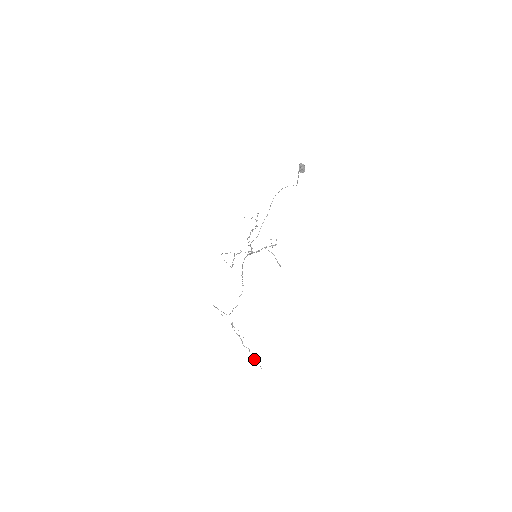
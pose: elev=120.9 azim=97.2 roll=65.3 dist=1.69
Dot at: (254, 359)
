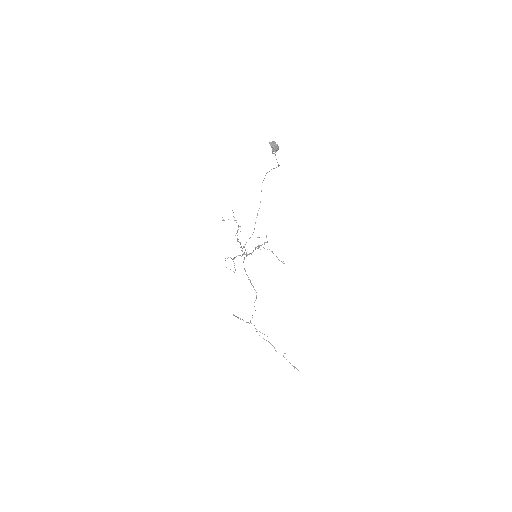
Dot at: occluded
